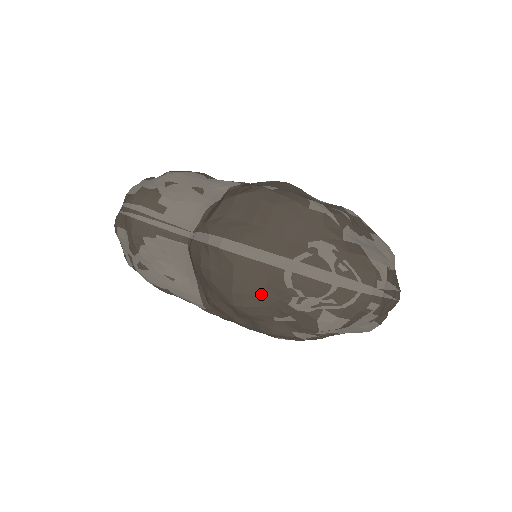
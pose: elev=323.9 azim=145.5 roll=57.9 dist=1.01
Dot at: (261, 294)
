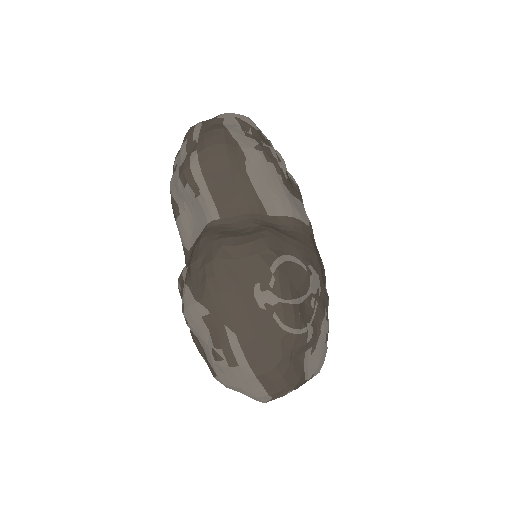
Dot at: (202, 329)
